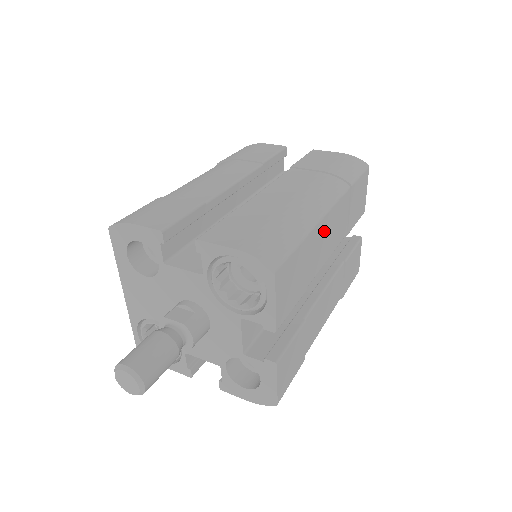
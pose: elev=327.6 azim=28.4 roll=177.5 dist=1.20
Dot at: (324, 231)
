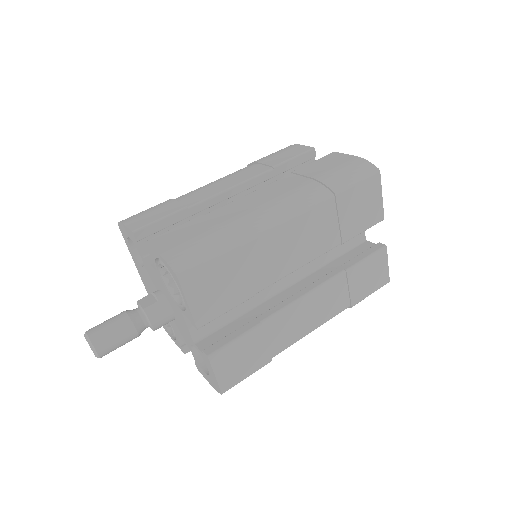
Dot at: (281, 241)
